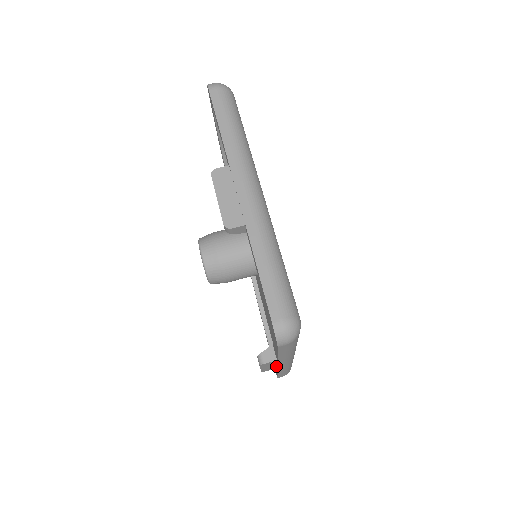
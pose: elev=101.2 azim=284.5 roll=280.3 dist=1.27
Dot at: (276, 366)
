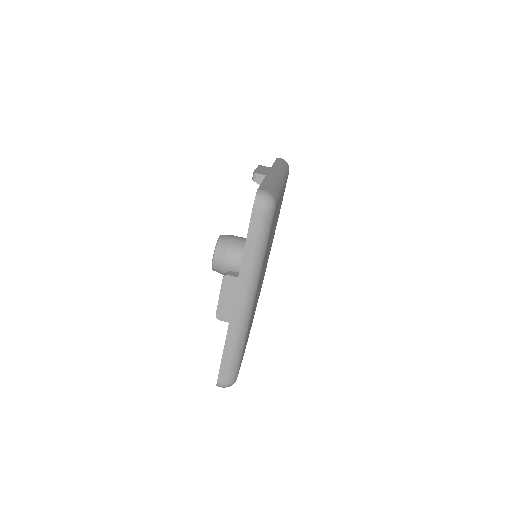
Dot at: (231, 310)
